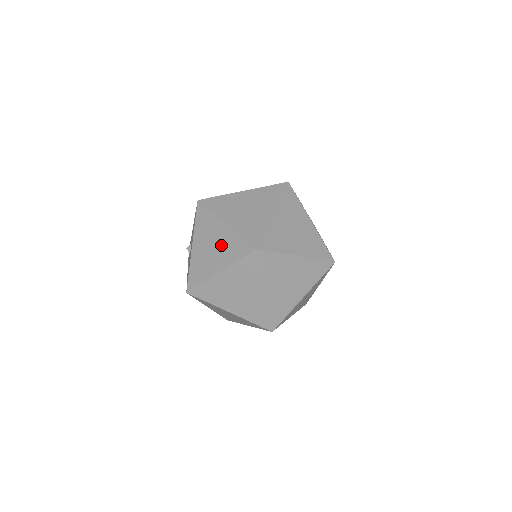
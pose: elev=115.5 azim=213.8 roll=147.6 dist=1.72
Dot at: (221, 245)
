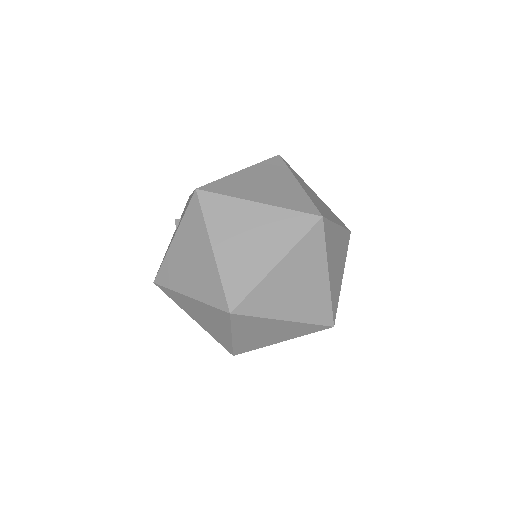
Dot at: (200, 270)
